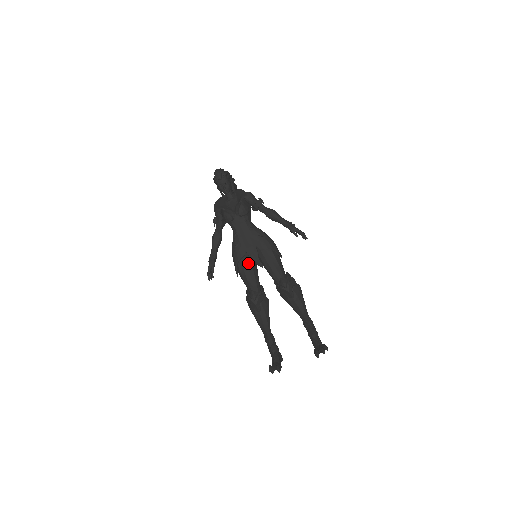
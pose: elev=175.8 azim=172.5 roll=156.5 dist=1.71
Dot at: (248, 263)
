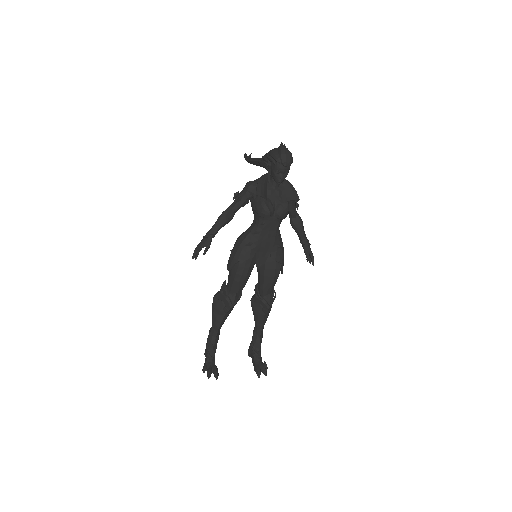
Dot at: (251, 266)
